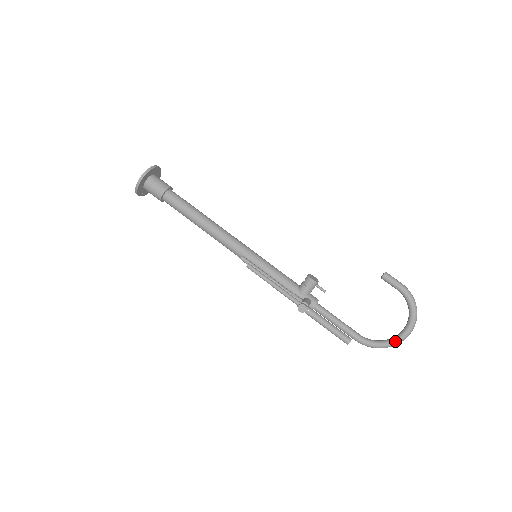
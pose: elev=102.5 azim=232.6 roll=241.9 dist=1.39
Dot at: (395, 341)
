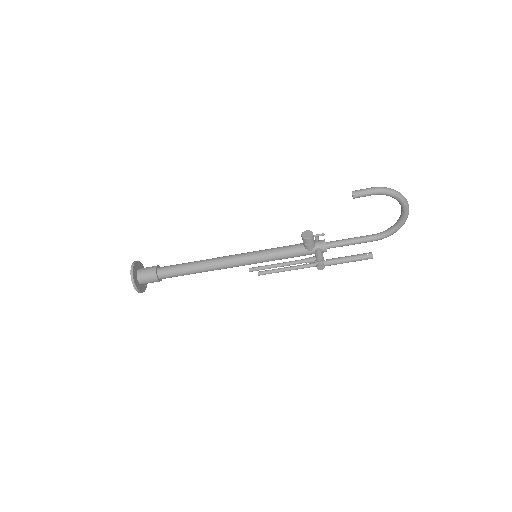
Dot at: (403, 222)
